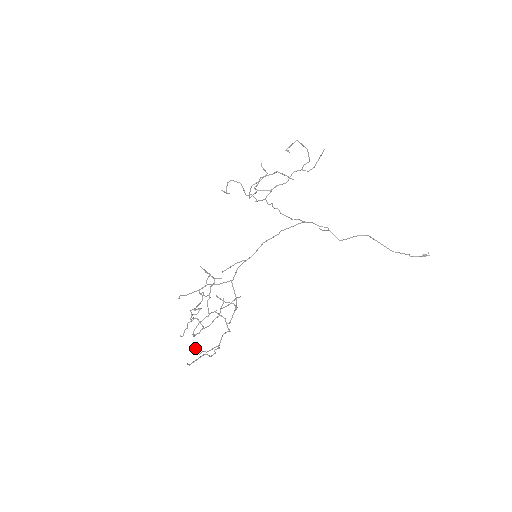
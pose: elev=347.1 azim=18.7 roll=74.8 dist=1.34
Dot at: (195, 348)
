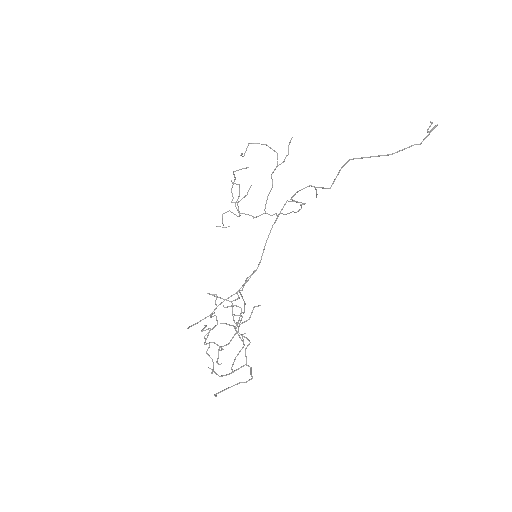
Dot at: (214, 371)
